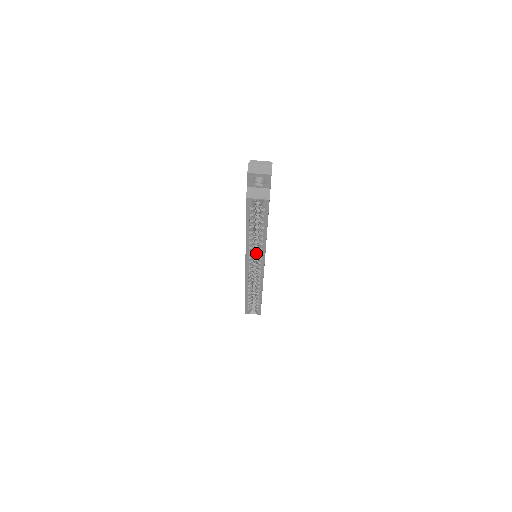
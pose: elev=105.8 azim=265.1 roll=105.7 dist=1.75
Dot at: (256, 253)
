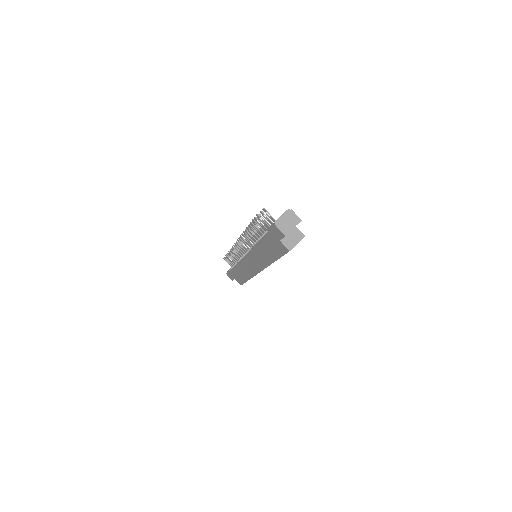
Dot at: occluded
